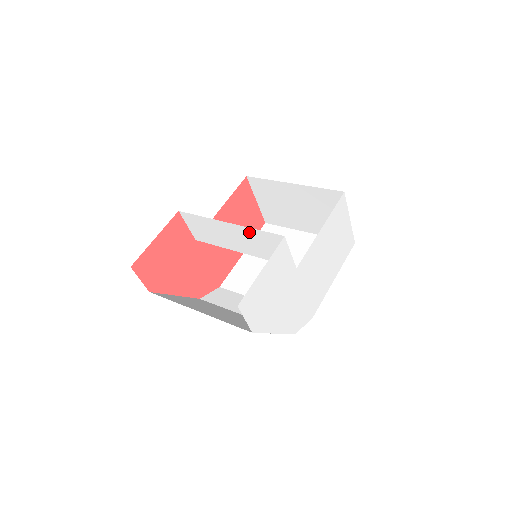
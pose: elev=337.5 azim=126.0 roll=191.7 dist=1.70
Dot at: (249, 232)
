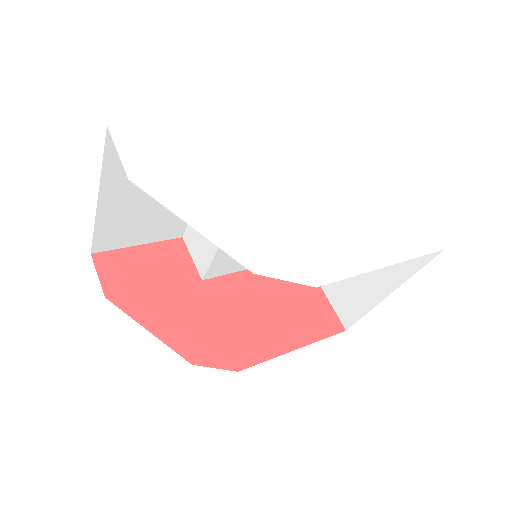
Dot at: occluded
